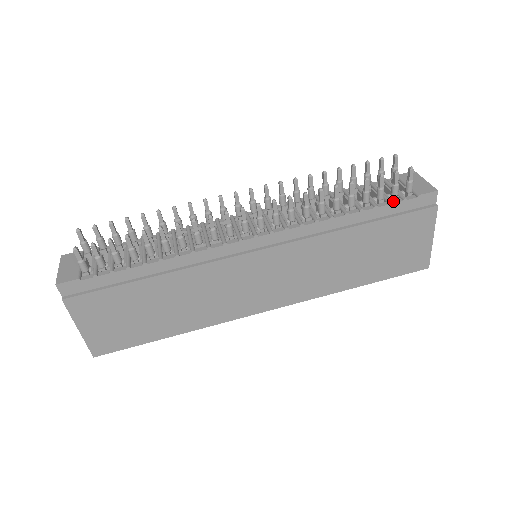
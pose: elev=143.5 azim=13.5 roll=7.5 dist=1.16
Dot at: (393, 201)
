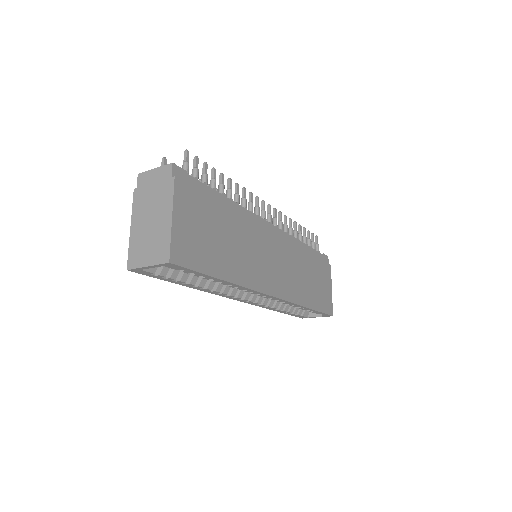
Dot at: (315, 251)
